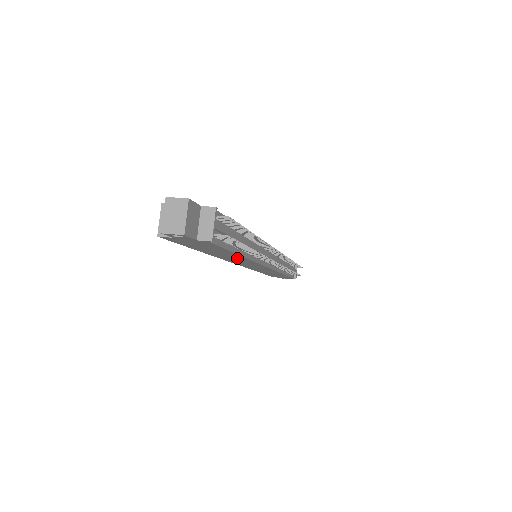
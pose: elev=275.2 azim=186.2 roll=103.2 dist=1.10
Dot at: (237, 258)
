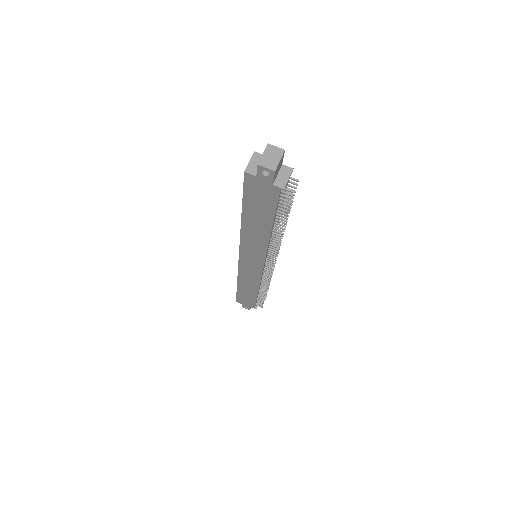
Dot at: (259, 237)
